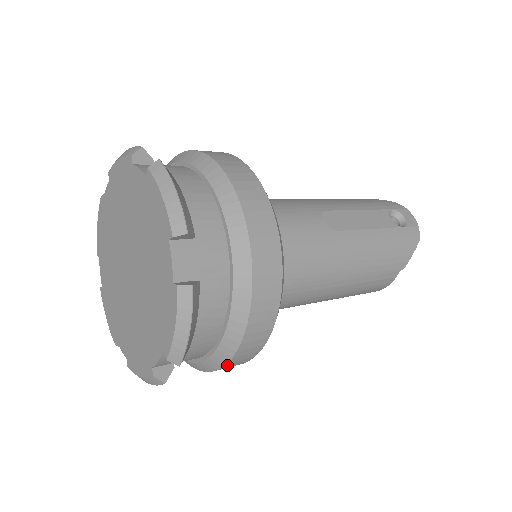
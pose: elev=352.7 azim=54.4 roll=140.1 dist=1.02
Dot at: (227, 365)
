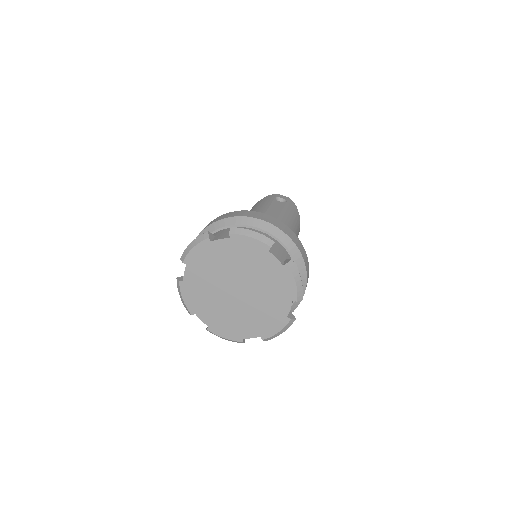
Dot at: occluded
